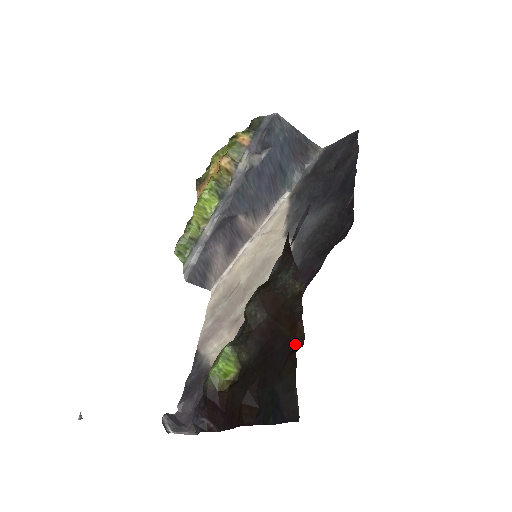
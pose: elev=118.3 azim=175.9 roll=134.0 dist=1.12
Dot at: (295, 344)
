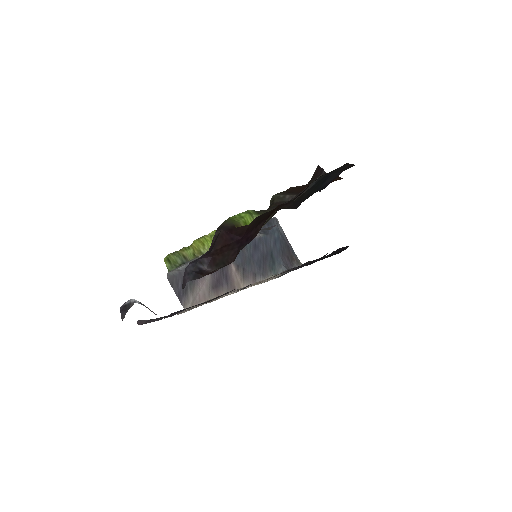
Dot at: occluded
